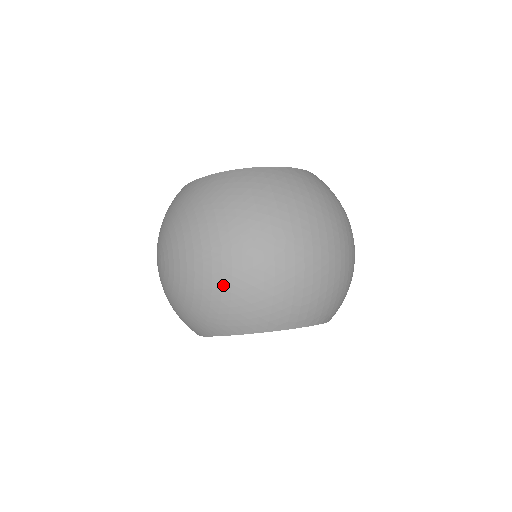
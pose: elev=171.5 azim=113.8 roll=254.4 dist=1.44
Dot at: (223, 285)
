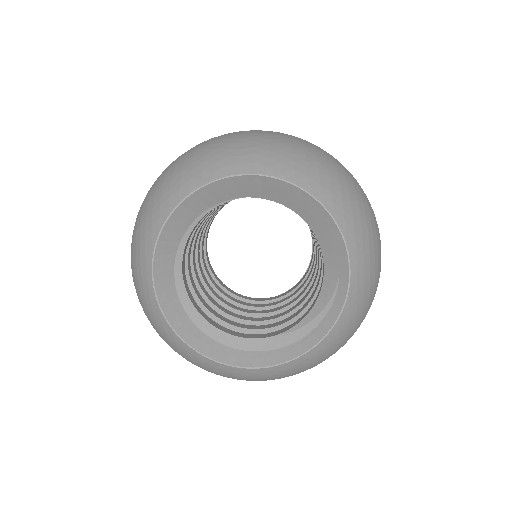
Dot at: (161, 175)
